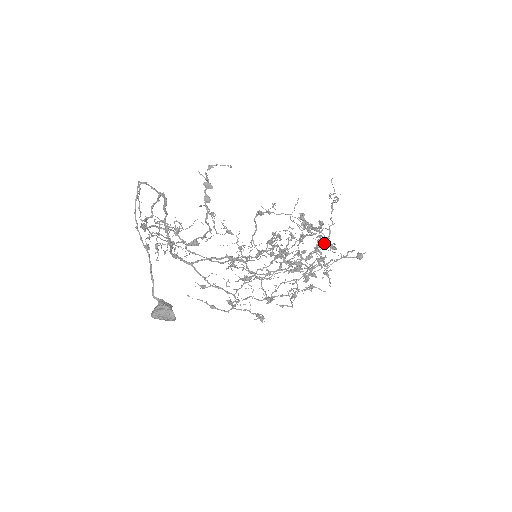
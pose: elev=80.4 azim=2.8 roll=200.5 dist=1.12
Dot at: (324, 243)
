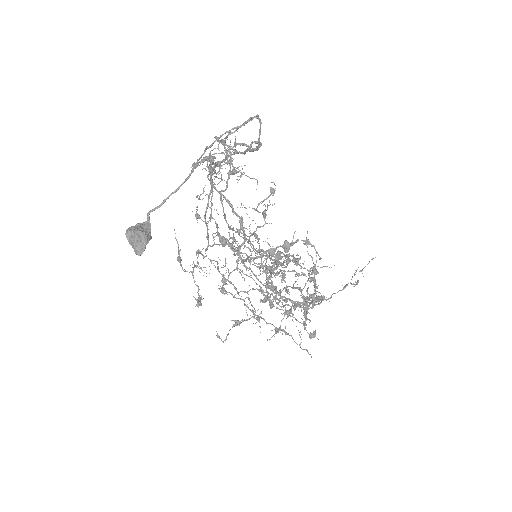
Dot at: (305, 310)
